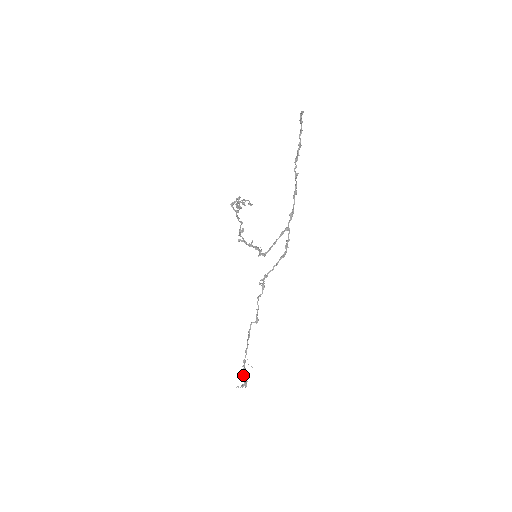
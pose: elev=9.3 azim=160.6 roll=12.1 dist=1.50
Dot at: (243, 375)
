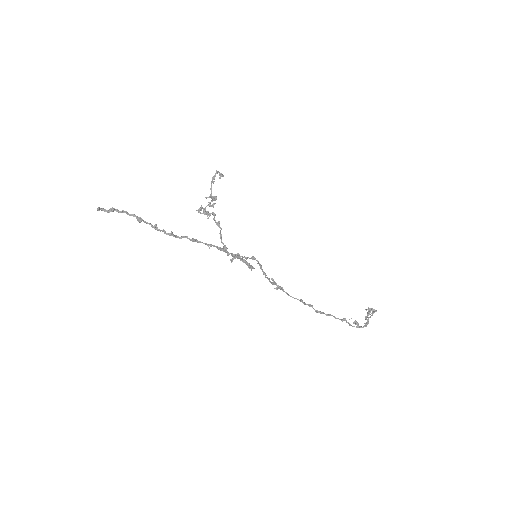
Dot at: occluded
